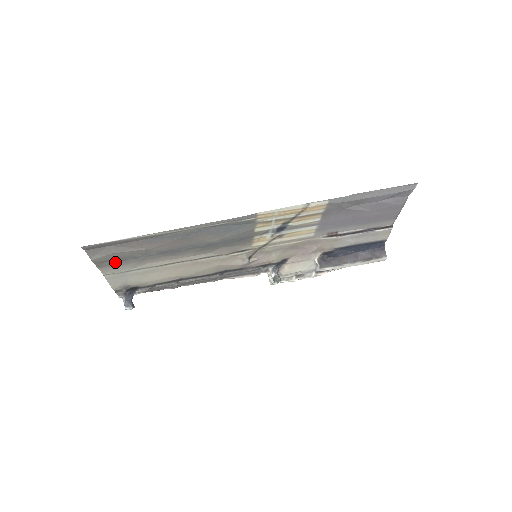
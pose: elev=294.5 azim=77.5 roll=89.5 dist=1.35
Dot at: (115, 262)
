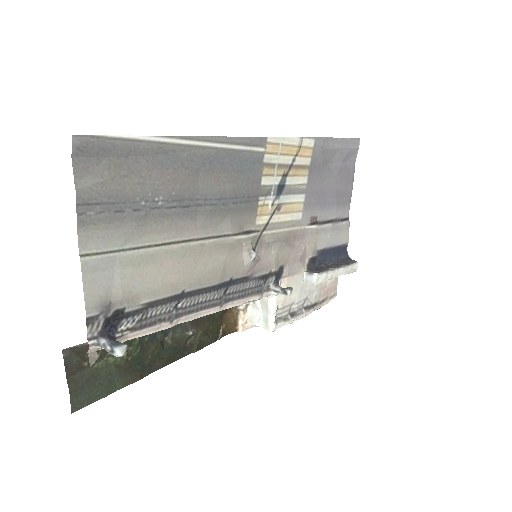
Dot at: (106, 214)
